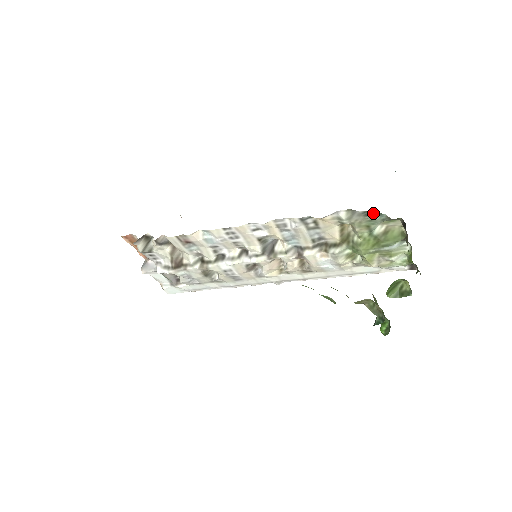
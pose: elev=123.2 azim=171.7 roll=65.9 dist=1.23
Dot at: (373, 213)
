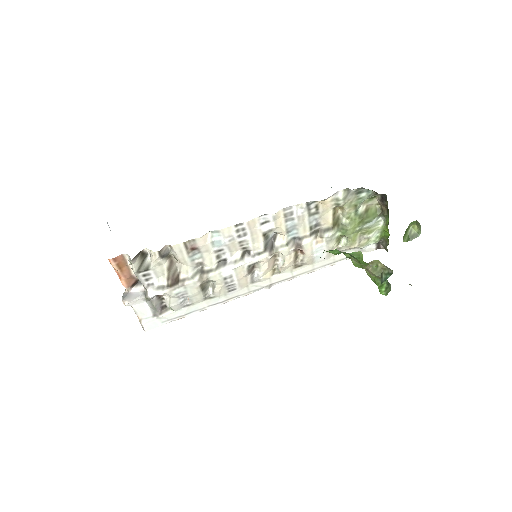
Dot at: (363, 190)
